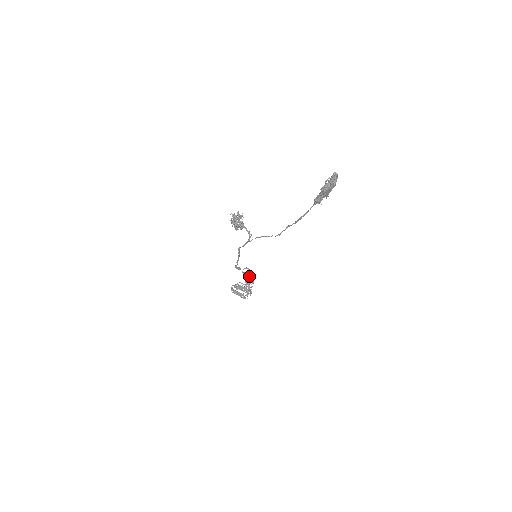
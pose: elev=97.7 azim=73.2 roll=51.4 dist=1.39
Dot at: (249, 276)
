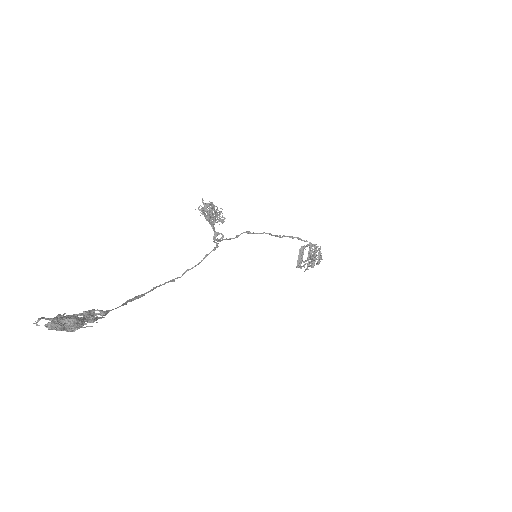
Dot at: (311, 255)
